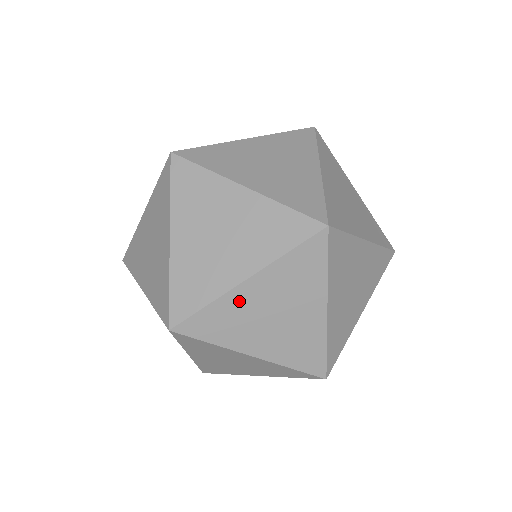
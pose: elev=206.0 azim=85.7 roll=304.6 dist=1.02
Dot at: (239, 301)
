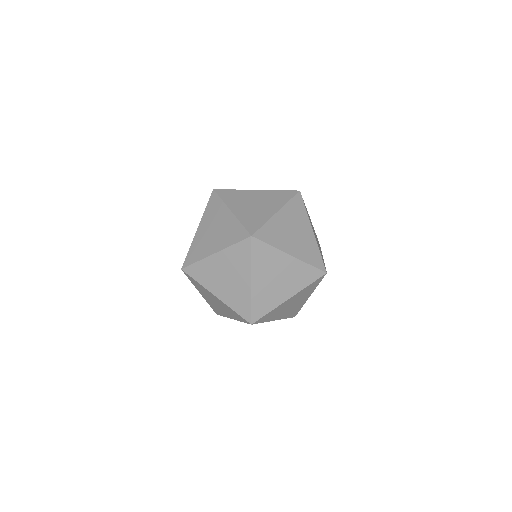
Dot at: occluded
